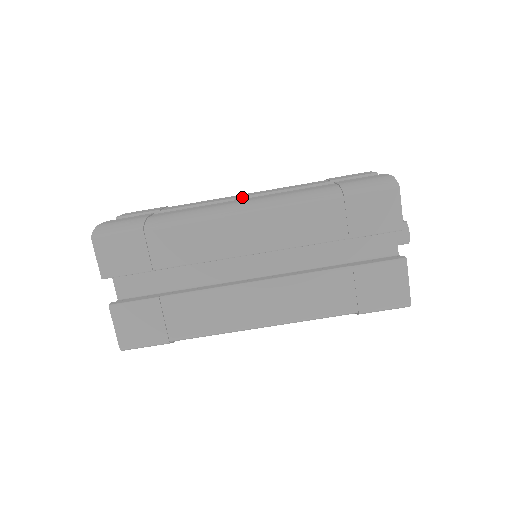
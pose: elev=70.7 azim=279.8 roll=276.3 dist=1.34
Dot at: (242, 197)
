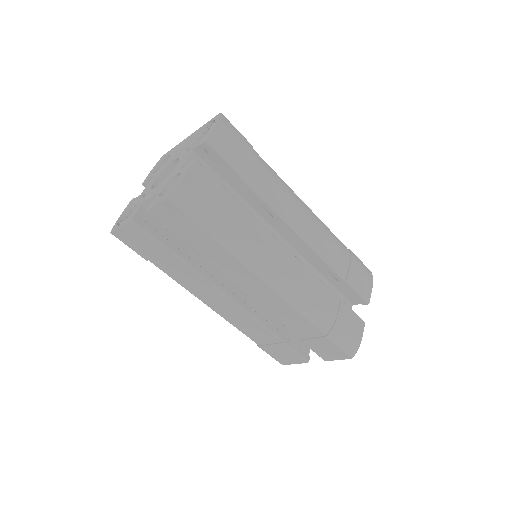
Dot at: (296, 232)
